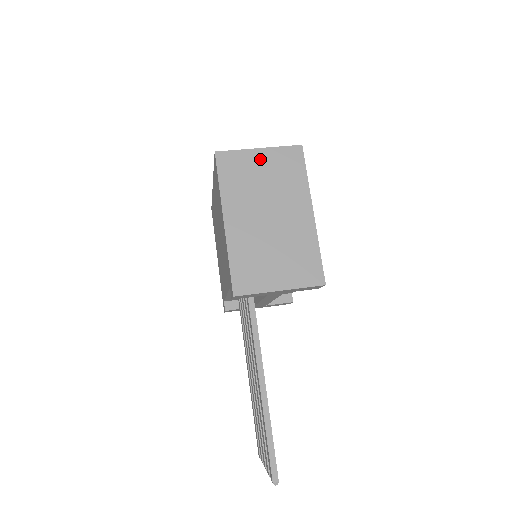
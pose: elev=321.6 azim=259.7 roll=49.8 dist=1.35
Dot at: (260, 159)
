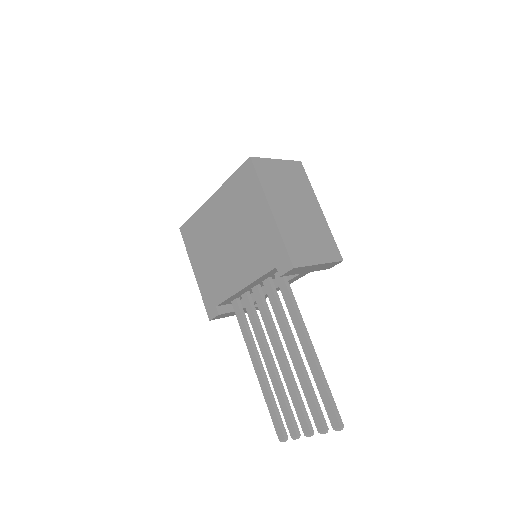
Dot at: (280, 167)
